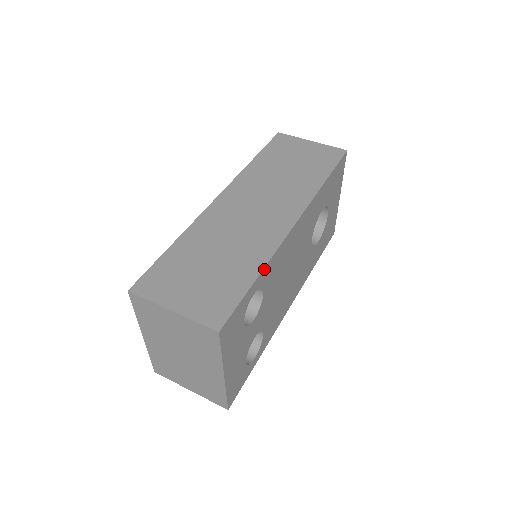
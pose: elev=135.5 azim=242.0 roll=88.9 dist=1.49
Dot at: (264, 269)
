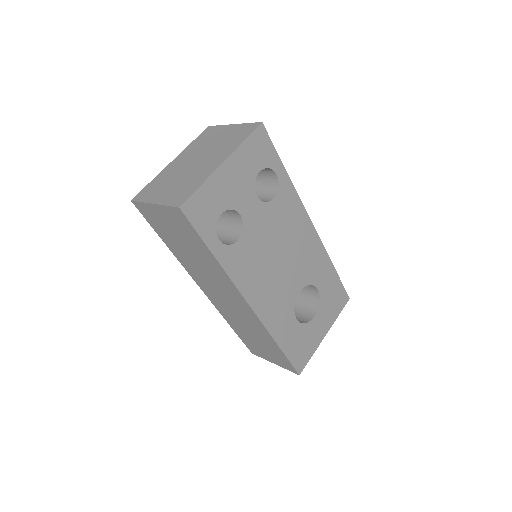
Dot at: (290, 182)
